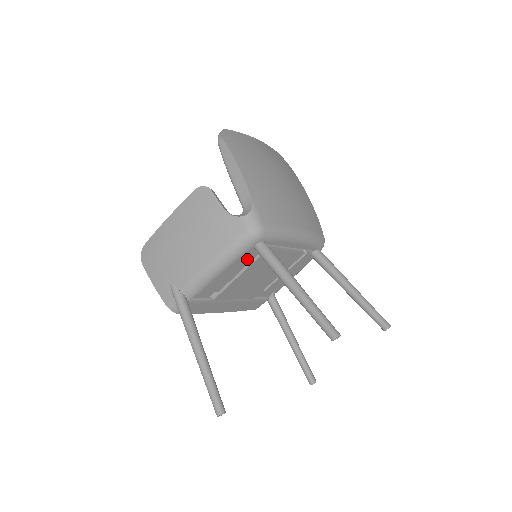
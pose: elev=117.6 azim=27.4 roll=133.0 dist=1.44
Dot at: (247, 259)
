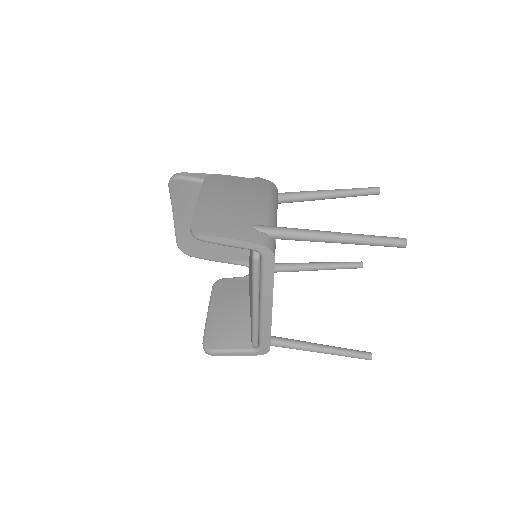
Dot at: occluded
